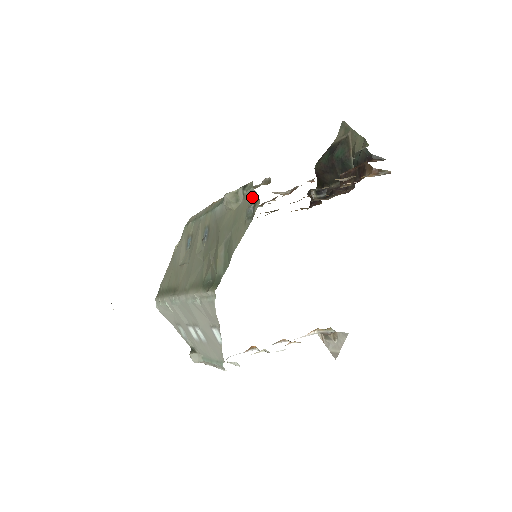
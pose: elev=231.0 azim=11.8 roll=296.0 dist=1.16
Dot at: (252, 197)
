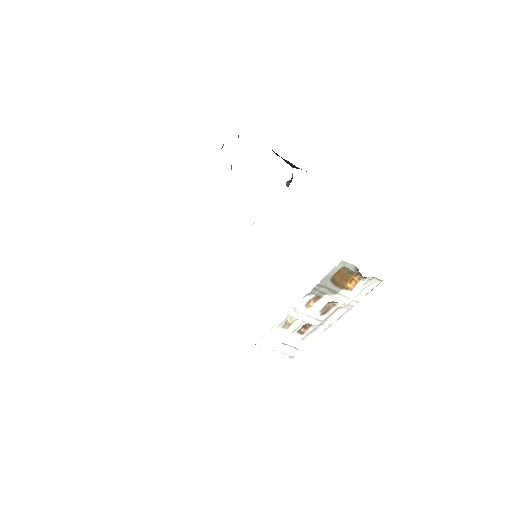
Dot at: occluded
